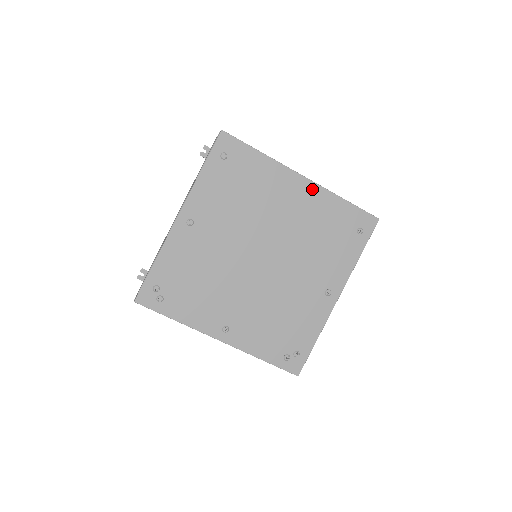
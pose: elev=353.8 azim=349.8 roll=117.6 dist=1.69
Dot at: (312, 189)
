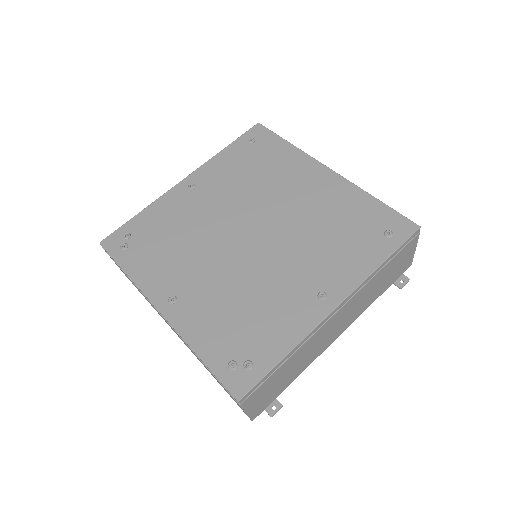
Dot at: (336, 181)
